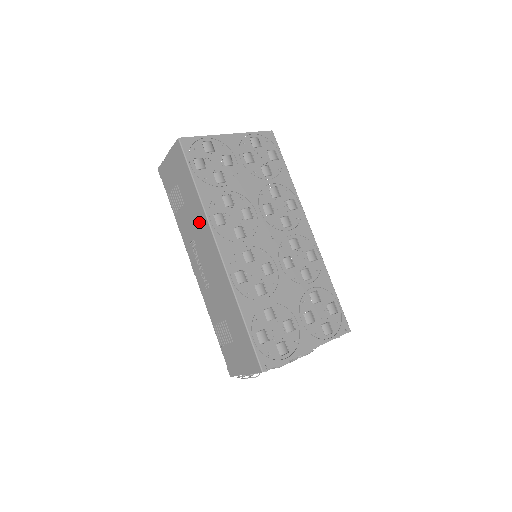
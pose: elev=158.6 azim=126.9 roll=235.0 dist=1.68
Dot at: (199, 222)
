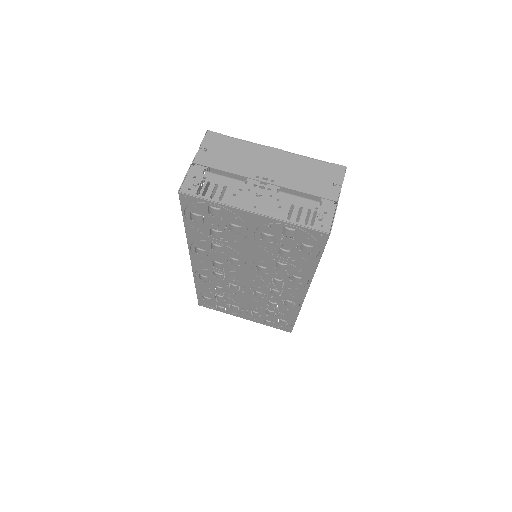
Dot at: occluded
